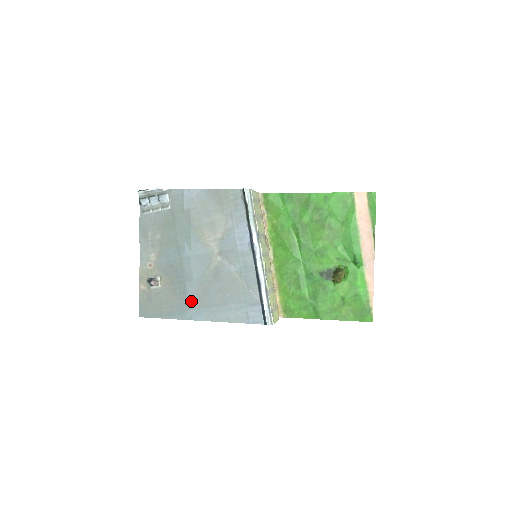
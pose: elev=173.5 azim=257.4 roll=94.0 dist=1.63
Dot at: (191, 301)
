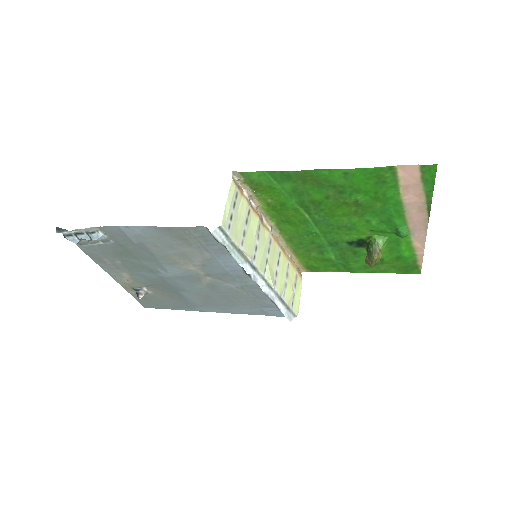
Dot at: (194, 302)
